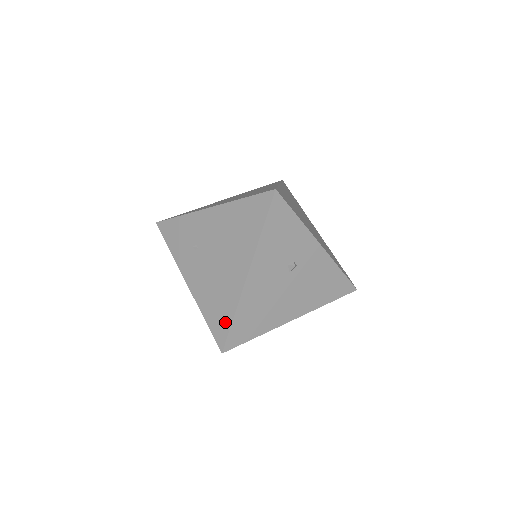
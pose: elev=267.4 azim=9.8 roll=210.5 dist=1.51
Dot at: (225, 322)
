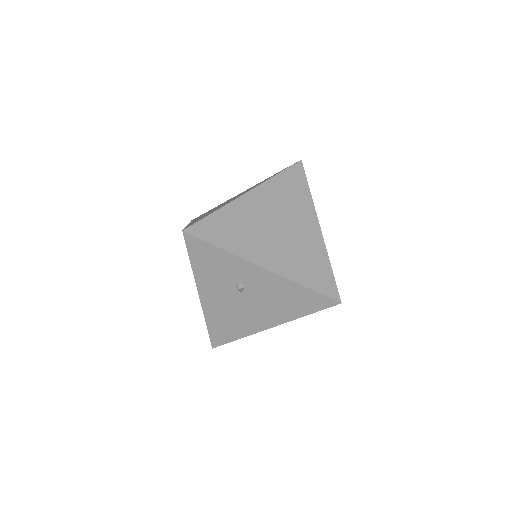
Dot at: occluded
